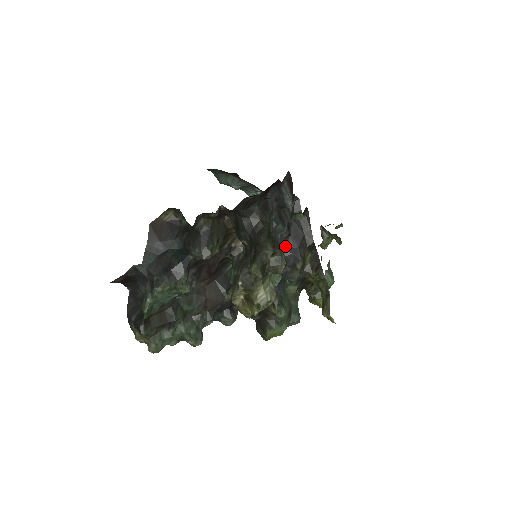
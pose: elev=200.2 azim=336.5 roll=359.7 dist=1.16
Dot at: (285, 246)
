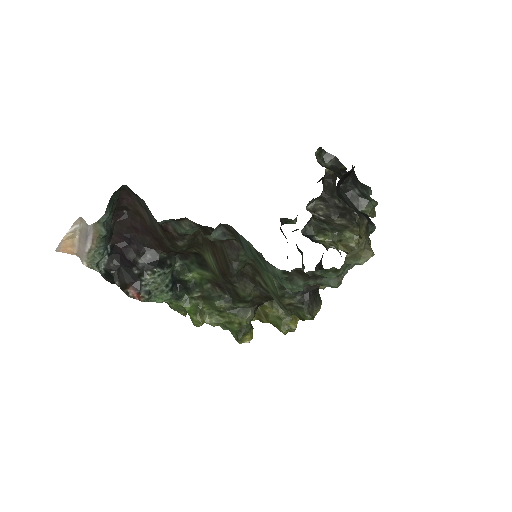
Dot at: occluded
